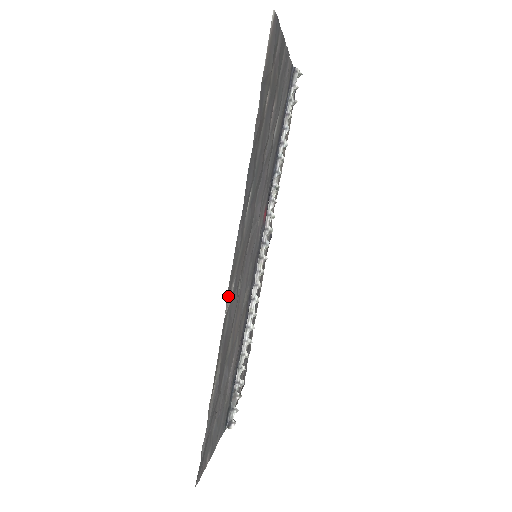
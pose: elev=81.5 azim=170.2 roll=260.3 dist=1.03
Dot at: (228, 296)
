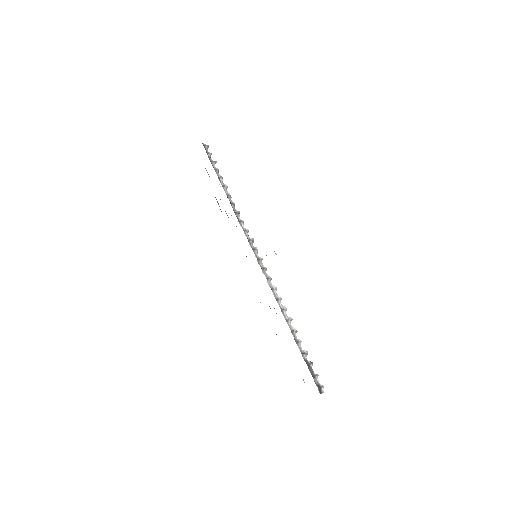
Dot at: occluded
